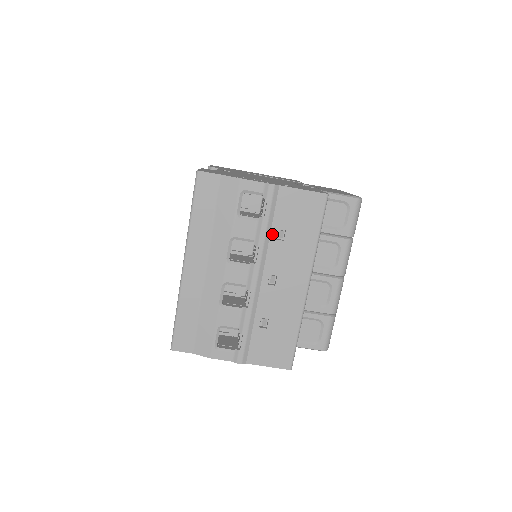
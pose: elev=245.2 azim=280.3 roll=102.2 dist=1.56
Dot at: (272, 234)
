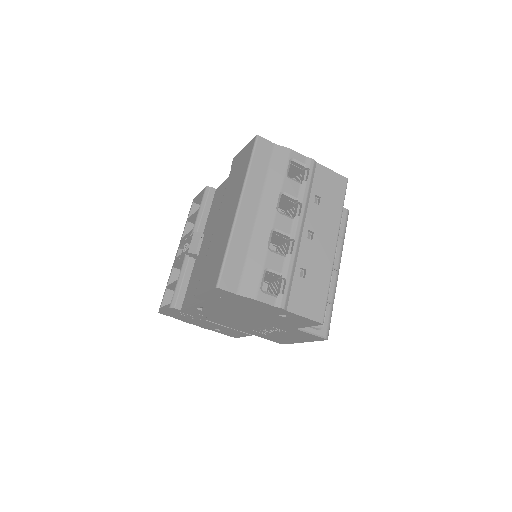
Dot at: (311, 197)
